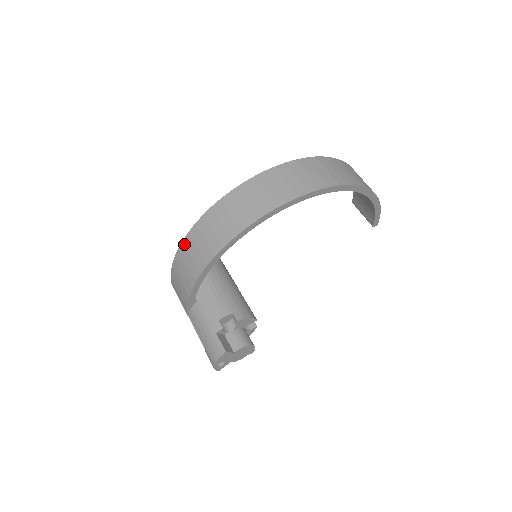
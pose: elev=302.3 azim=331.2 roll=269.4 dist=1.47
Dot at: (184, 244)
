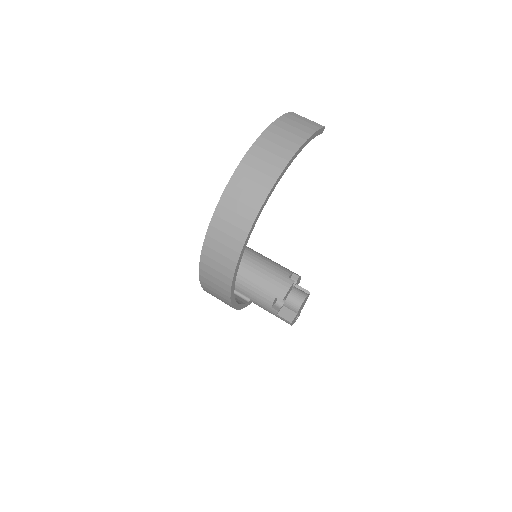
Dot at: occluded
